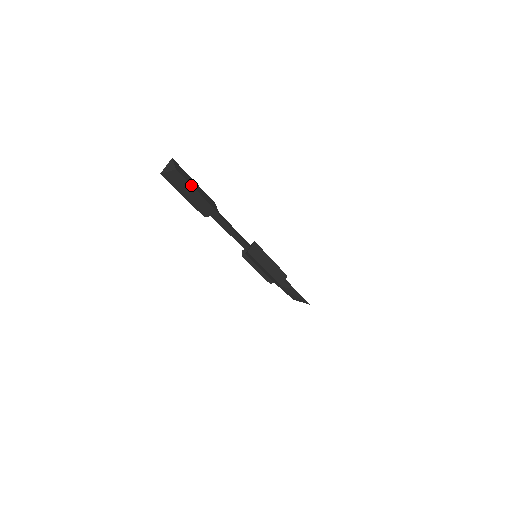
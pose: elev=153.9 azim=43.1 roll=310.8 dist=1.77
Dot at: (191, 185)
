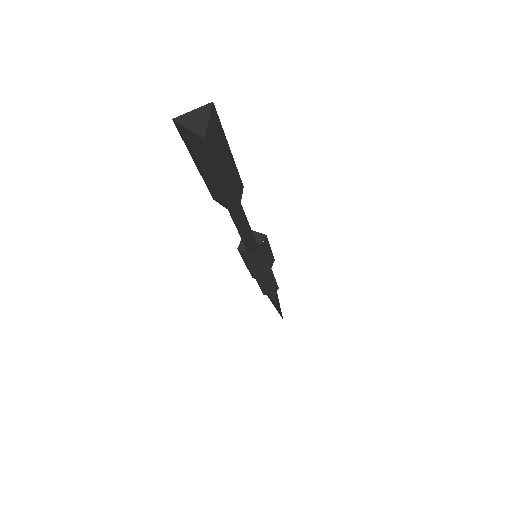
Dot at: (217, 169)
